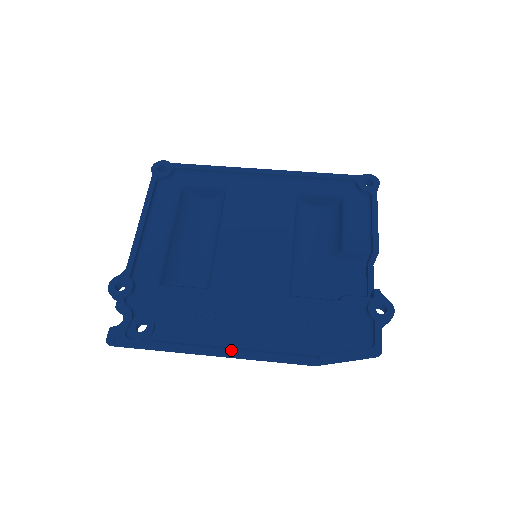
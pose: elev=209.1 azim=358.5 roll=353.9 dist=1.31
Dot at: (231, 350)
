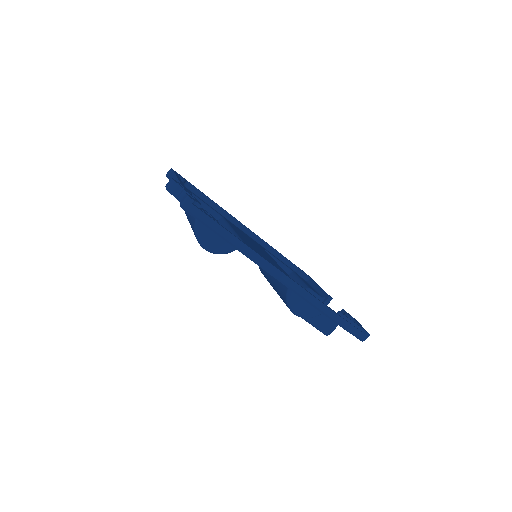
Dot at: occluded
